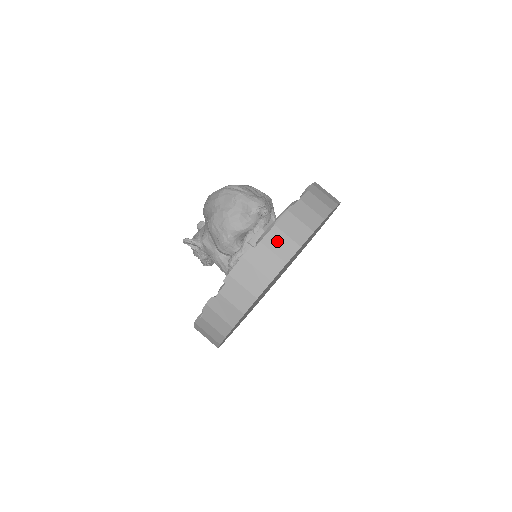
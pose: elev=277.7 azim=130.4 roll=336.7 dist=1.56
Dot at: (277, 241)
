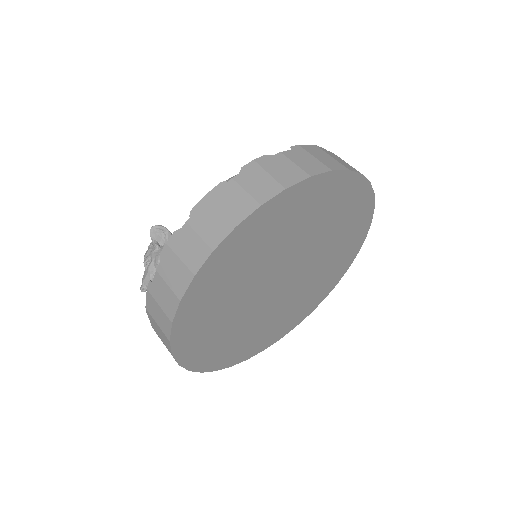
Dot at: occluded
